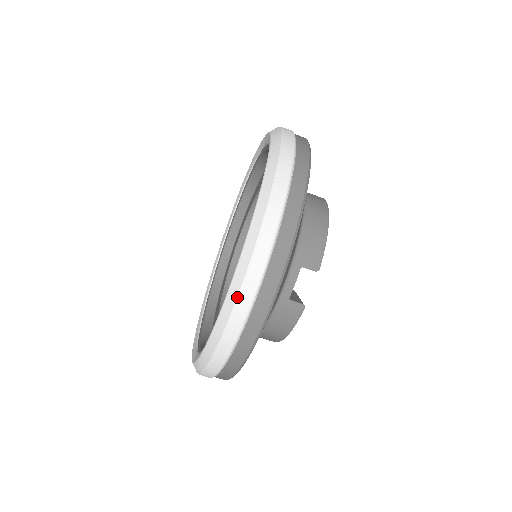
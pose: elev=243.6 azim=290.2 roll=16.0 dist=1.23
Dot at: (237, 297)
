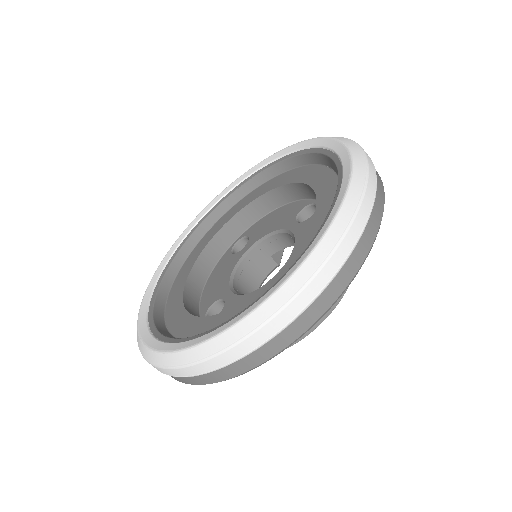
Dot at: (178, 367)
